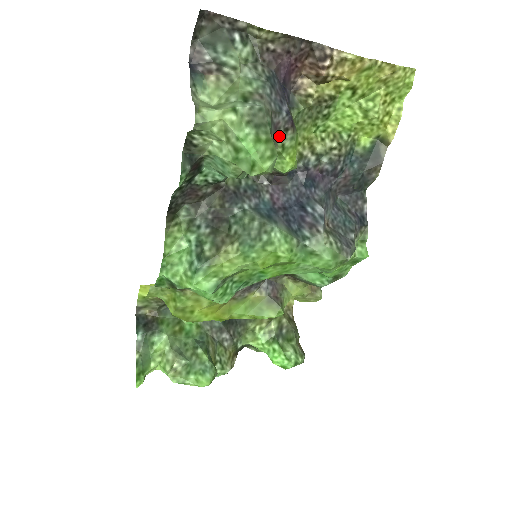
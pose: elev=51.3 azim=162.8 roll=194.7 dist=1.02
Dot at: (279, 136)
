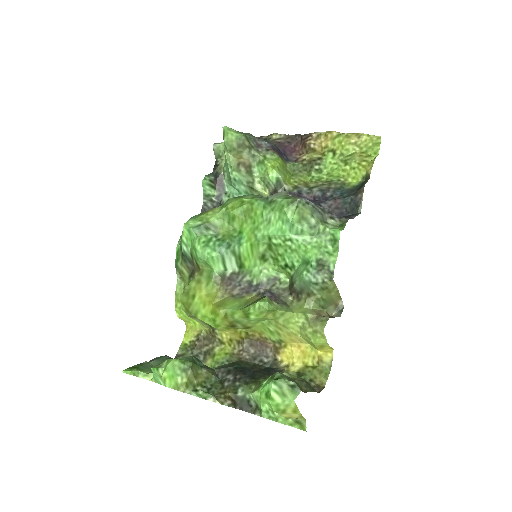
Dot at: (262, 151)
